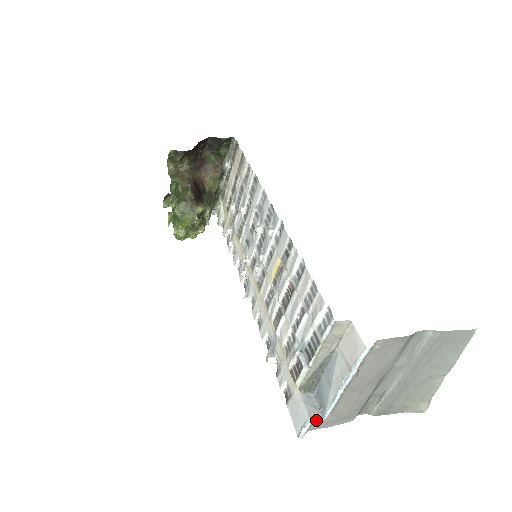
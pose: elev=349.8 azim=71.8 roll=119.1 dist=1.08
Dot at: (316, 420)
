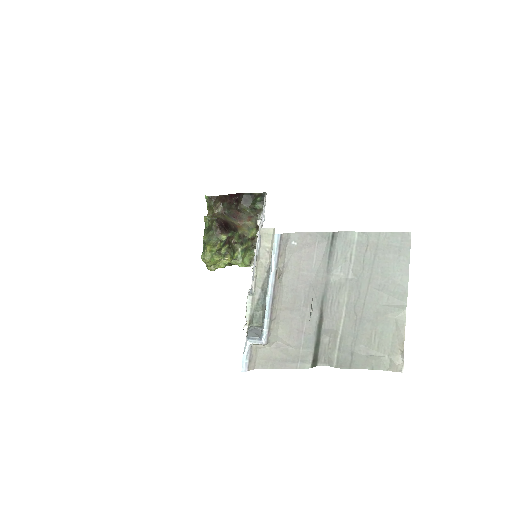
Dot at: (253, 342)
